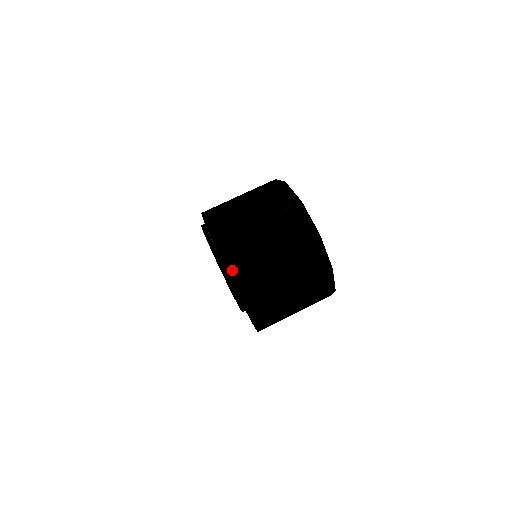
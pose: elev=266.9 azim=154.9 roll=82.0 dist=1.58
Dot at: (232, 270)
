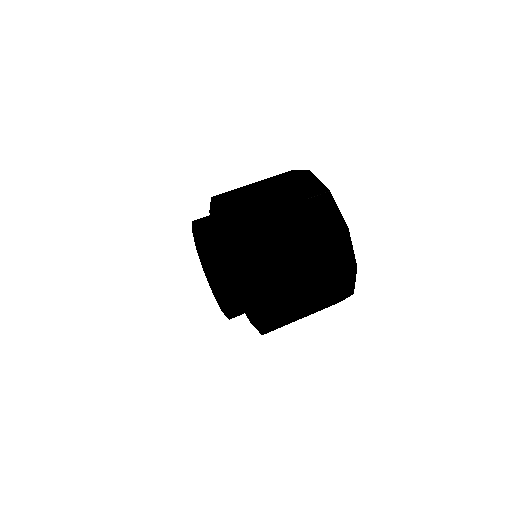
Dot at: (251, 257)
